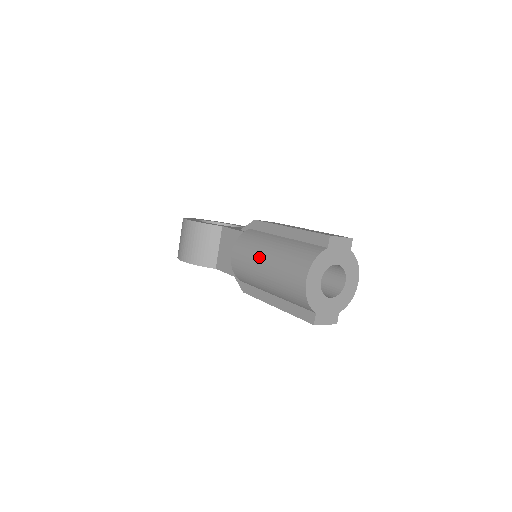
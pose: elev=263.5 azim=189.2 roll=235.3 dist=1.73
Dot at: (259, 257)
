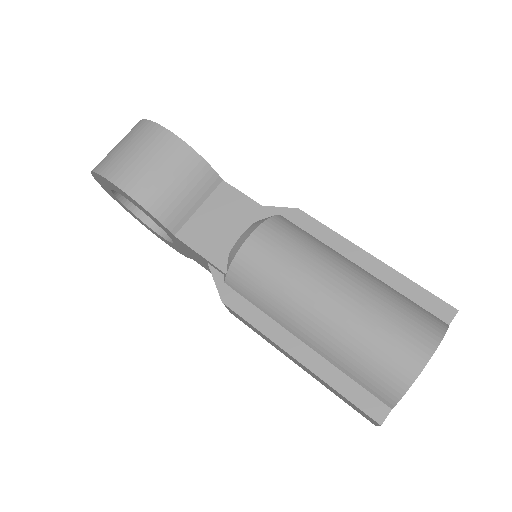
Dot at: (322, 275)
